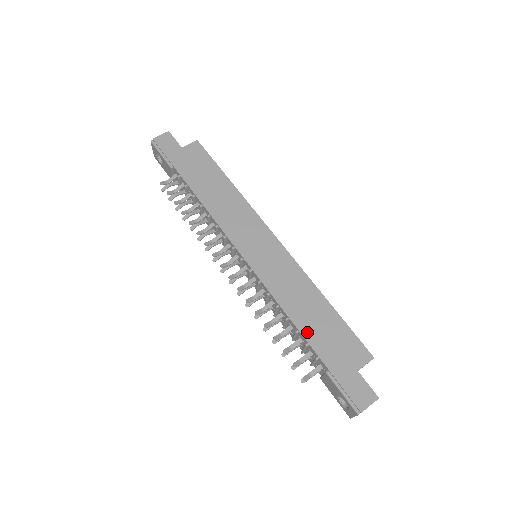
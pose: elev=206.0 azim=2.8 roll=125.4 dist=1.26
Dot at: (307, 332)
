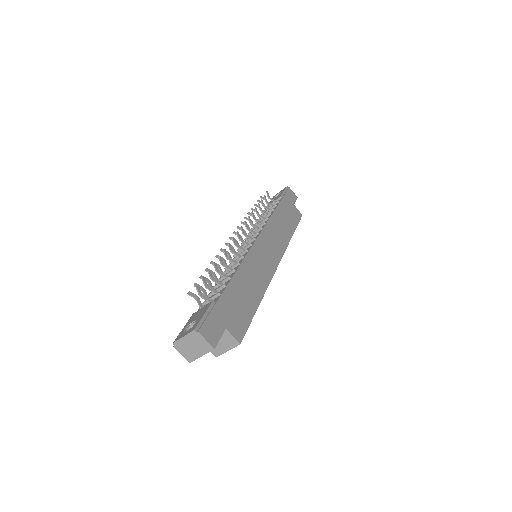
Dot at: (234, 285)
